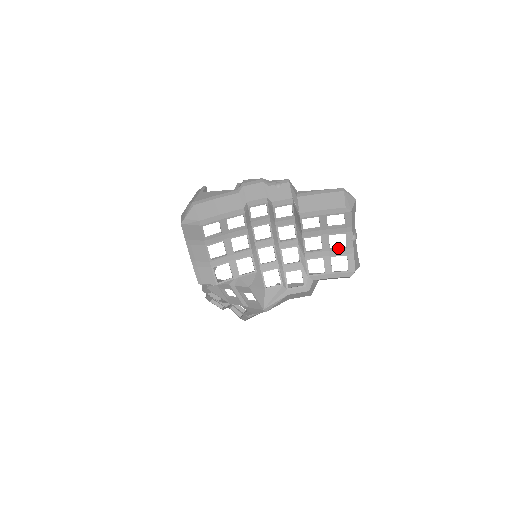
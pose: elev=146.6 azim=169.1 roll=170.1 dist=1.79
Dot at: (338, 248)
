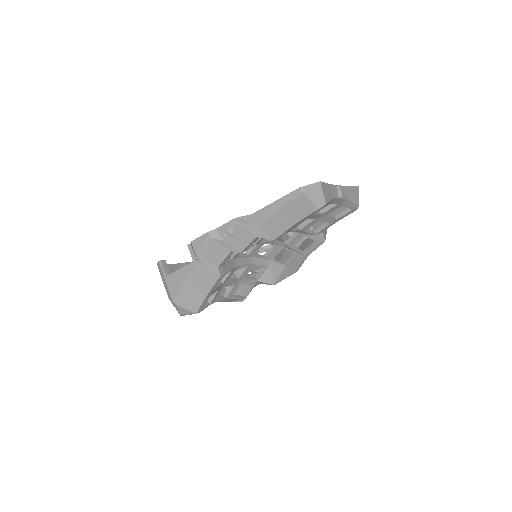
Dot at: (330, 209)
